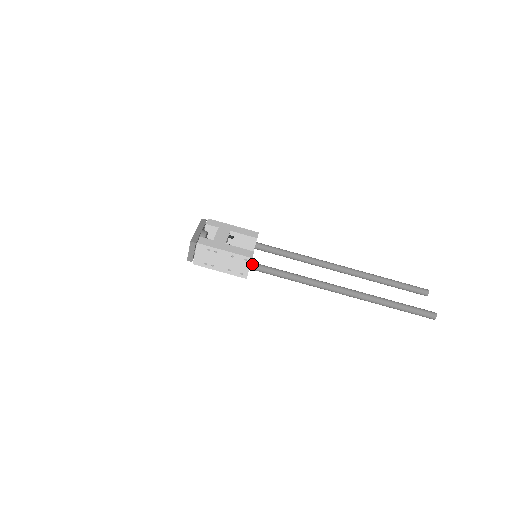
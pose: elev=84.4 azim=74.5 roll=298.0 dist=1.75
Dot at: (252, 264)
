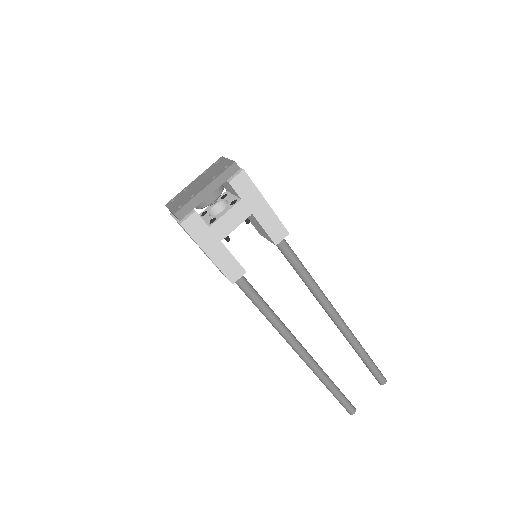
Dot at: occluded
